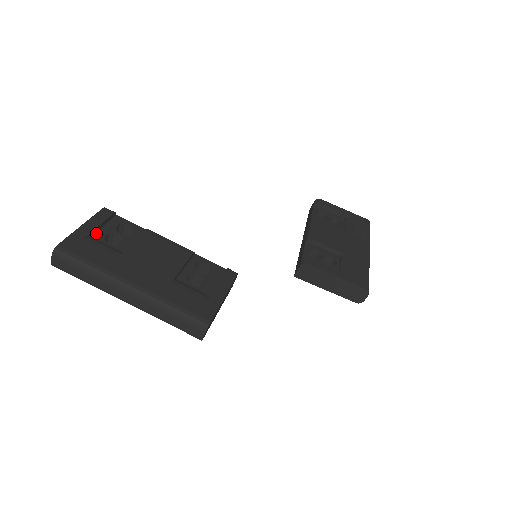
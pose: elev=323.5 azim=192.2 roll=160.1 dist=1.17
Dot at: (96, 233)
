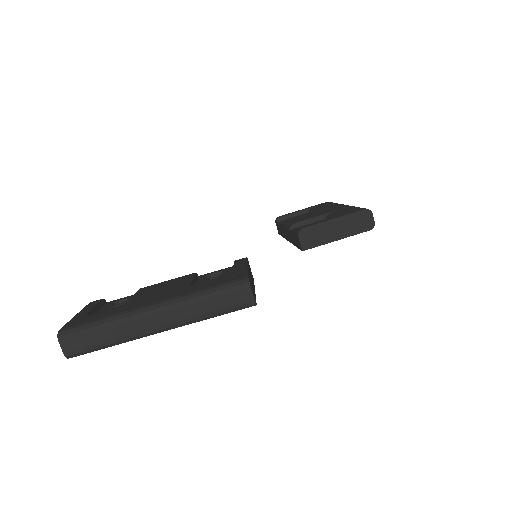
Dot at: occluded
